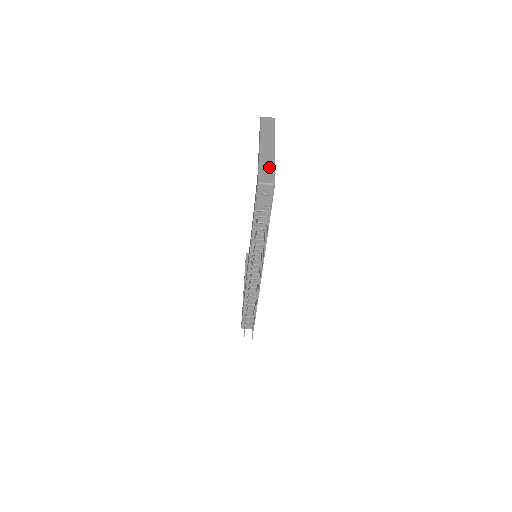
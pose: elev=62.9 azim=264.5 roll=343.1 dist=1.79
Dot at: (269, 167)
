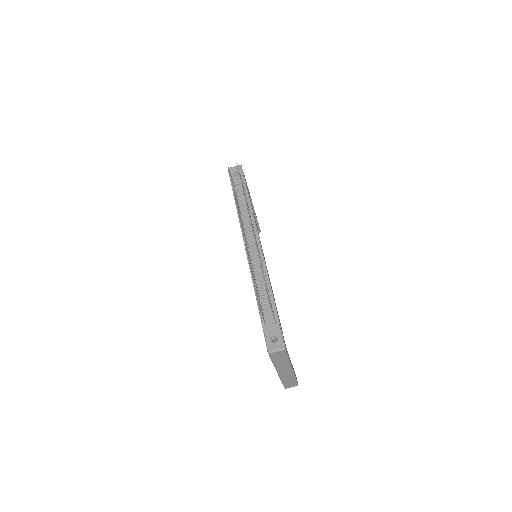
Dot at: occluded
